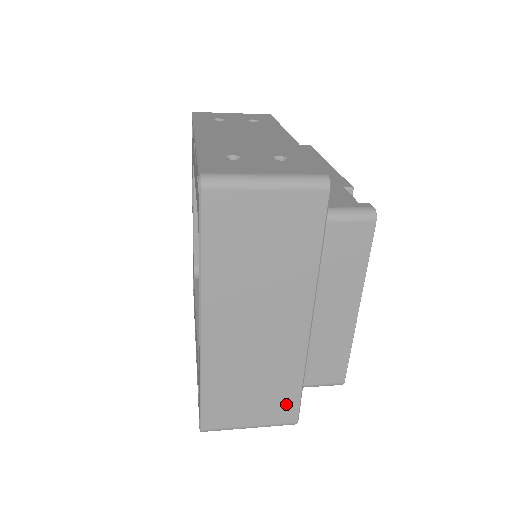
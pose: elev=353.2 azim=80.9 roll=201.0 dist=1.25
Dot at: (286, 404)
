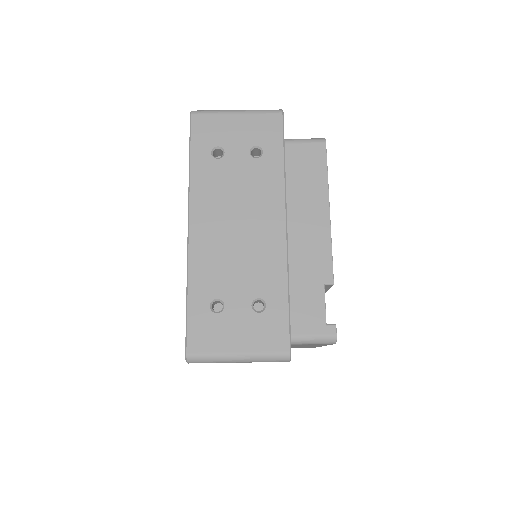
Dot at: occluded
